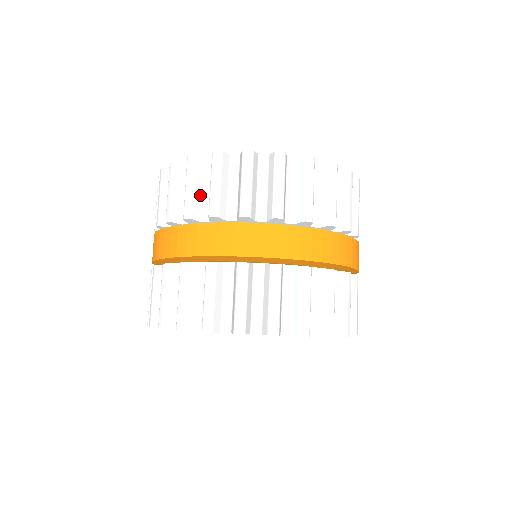
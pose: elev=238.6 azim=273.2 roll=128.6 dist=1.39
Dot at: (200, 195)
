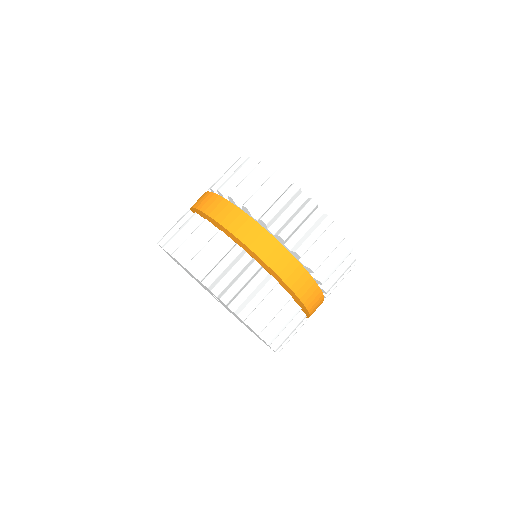
Dot at: (264, 200)
